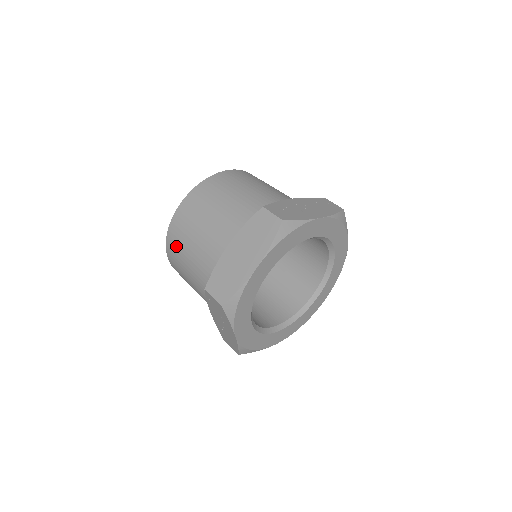
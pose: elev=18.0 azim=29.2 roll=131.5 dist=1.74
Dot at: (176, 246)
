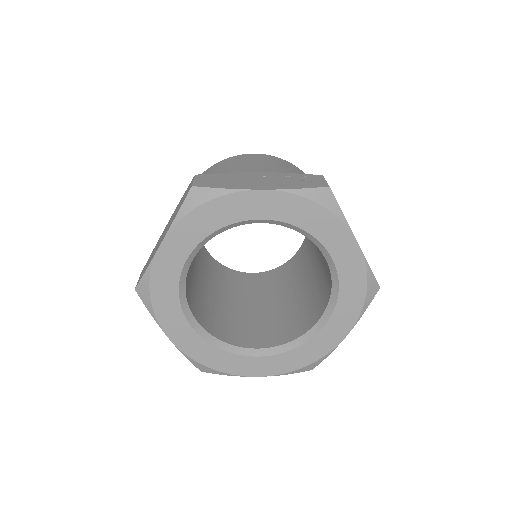
Dot at: occluded
